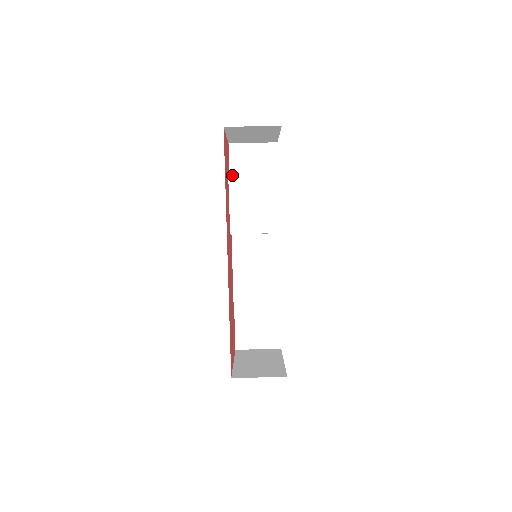
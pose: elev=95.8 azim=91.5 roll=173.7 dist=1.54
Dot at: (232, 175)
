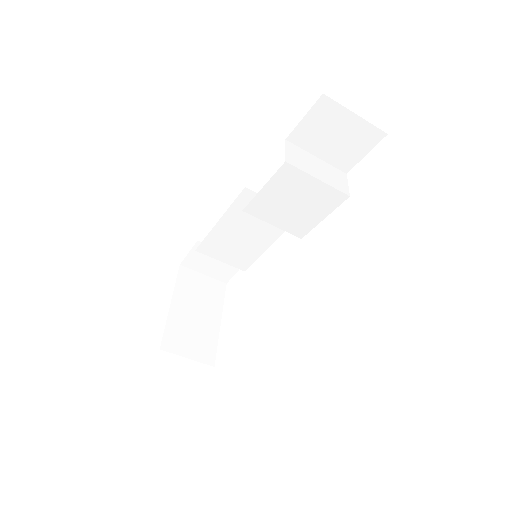
Dot at: (295, 133)
